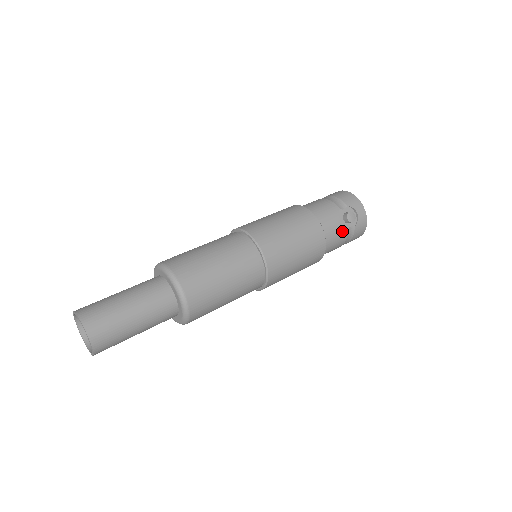
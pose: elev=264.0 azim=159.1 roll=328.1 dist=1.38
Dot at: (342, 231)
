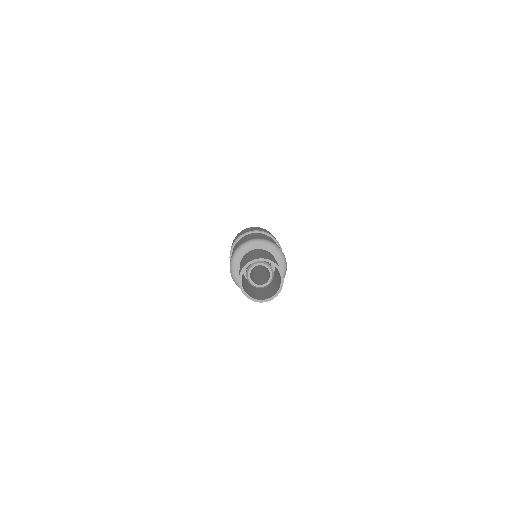
Dot at: occluded
